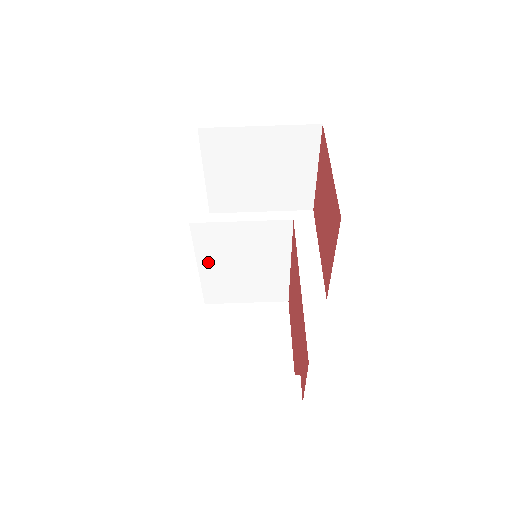
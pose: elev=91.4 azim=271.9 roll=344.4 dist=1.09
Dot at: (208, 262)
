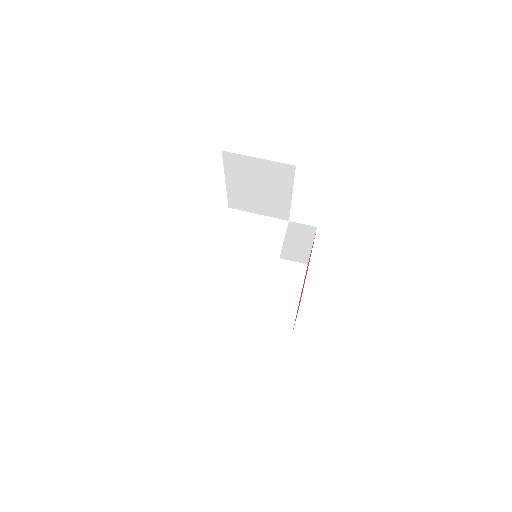
Dot at: (225, 241)
